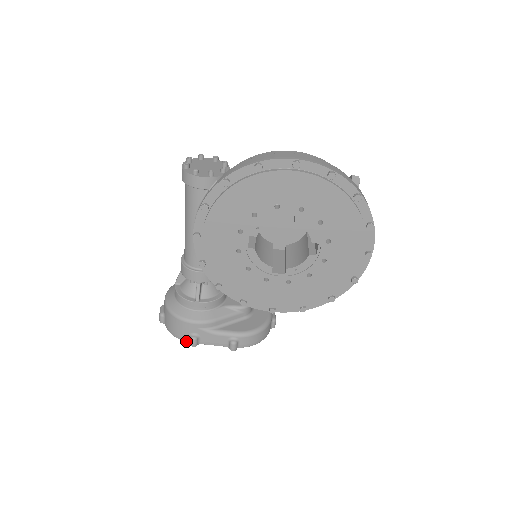
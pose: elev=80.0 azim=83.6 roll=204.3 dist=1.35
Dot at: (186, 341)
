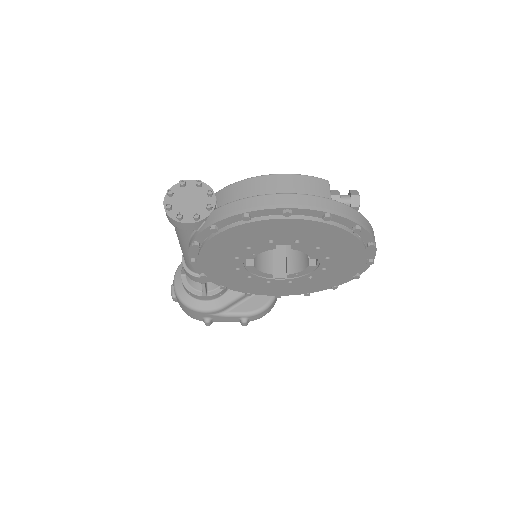
Dot at: occluded
